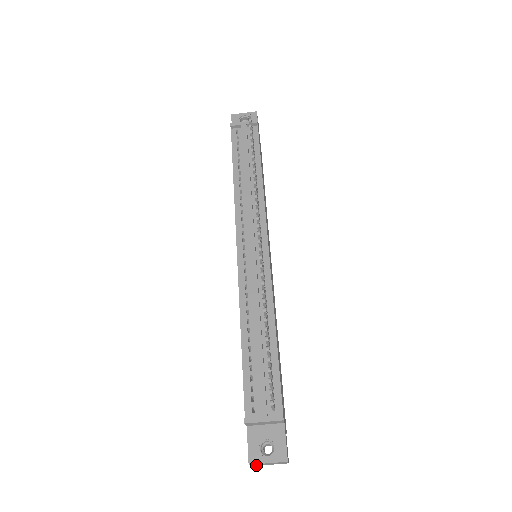
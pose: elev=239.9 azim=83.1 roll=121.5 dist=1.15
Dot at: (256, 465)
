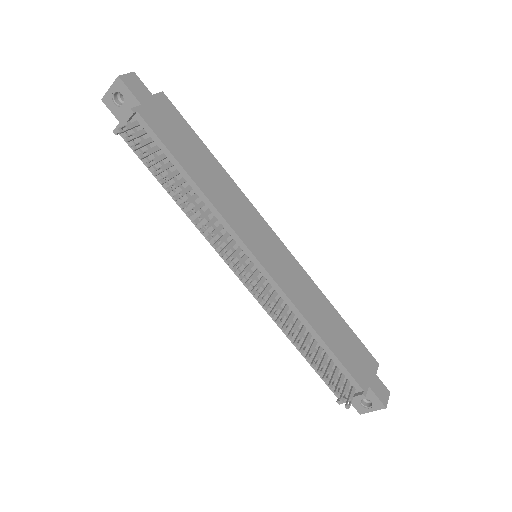
Dot at: occluded
